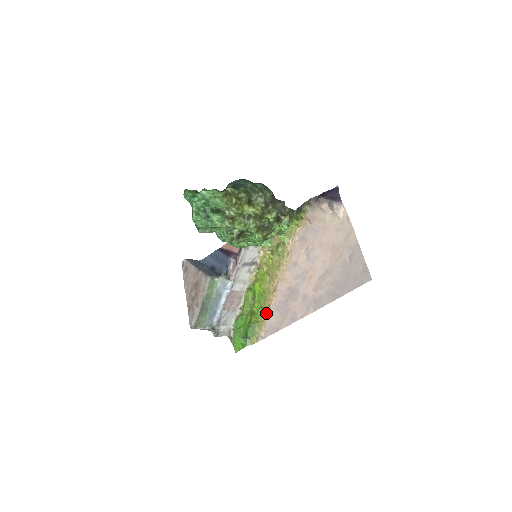
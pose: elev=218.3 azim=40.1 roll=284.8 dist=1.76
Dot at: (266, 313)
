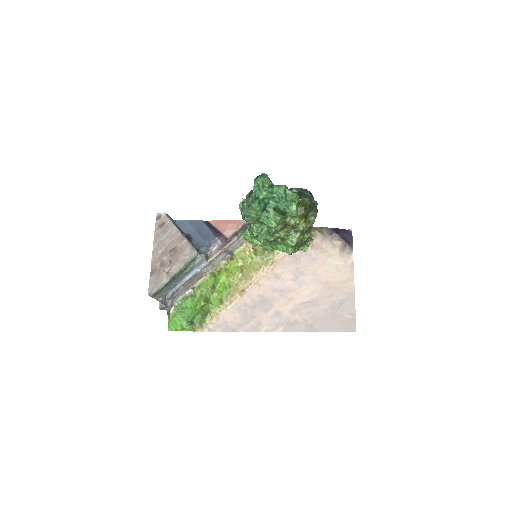
Dot at: (224, 308)
